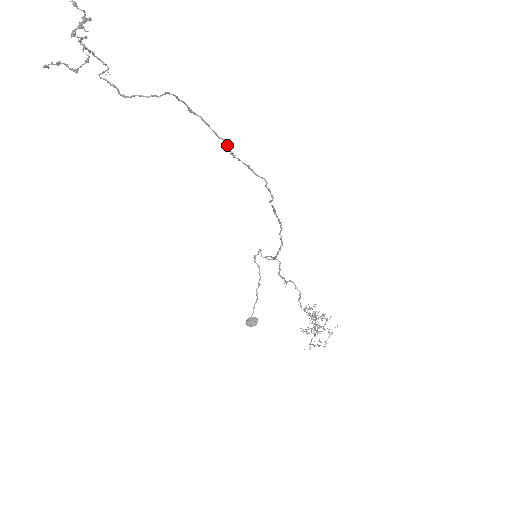
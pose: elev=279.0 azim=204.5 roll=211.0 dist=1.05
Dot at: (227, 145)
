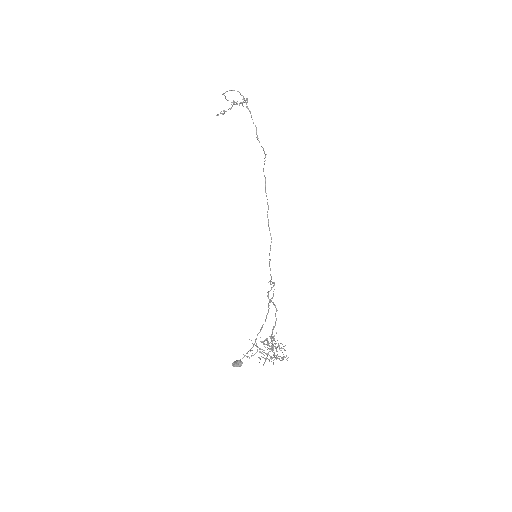
Dot at: (256, 130)
